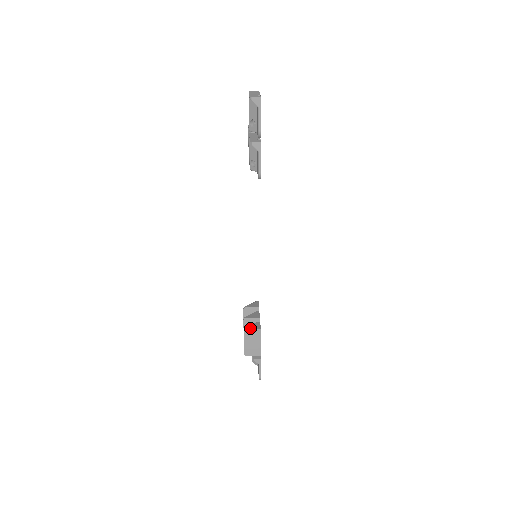
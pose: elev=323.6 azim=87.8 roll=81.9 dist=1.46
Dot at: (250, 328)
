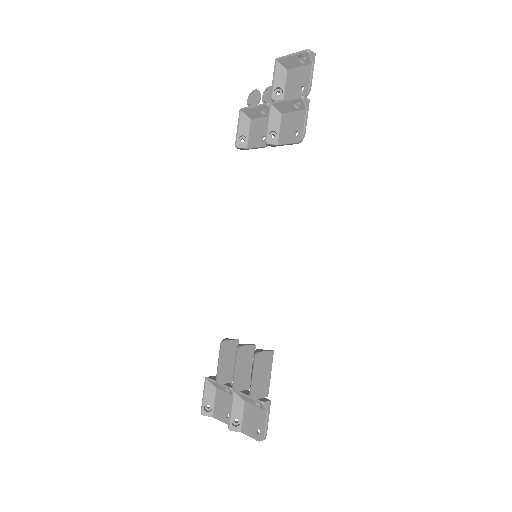
Dot at: (263, 351)
